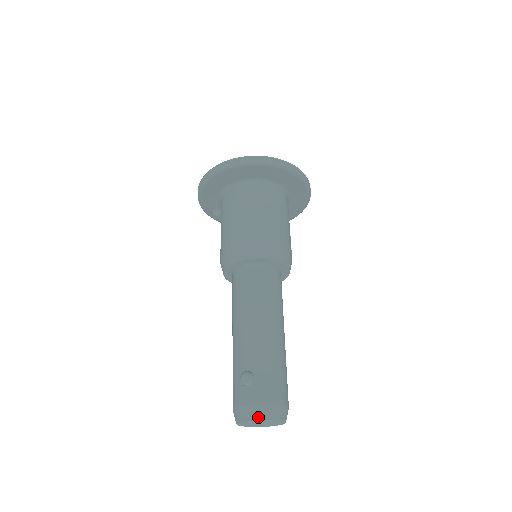
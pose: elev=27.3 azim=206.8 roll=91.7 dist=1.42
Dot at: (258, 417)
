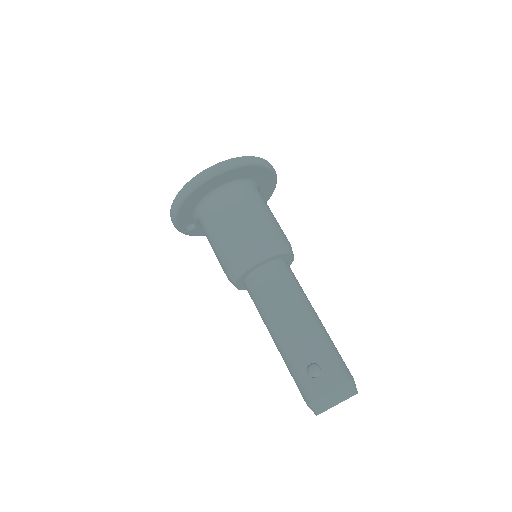
Dot at: (340, 400)
